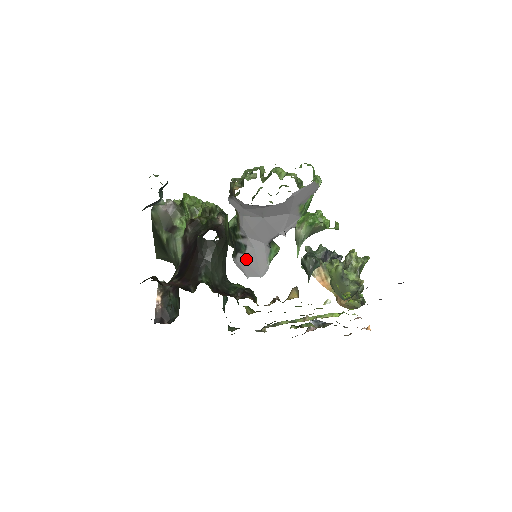
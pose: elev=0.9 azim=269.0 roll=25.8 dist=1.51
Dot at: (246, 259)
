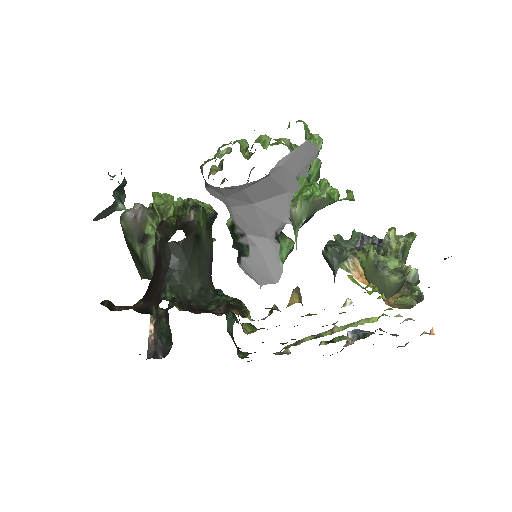
Dot at: (252, 263)
